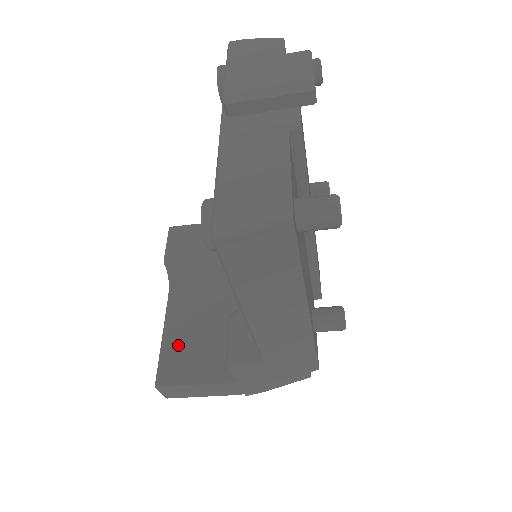
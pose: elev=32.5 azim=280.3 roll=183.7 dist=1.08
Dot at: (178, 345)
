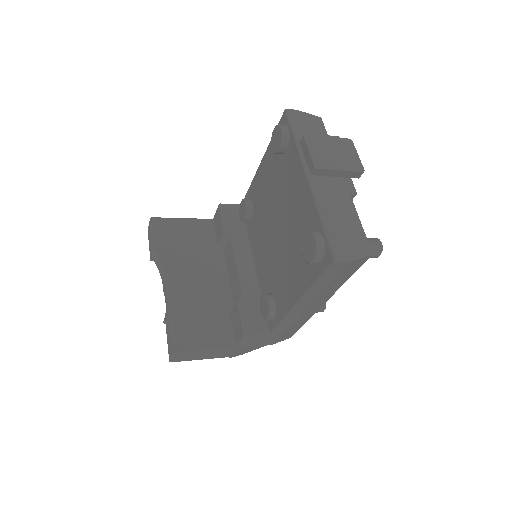
Dot at: (185, 320)
